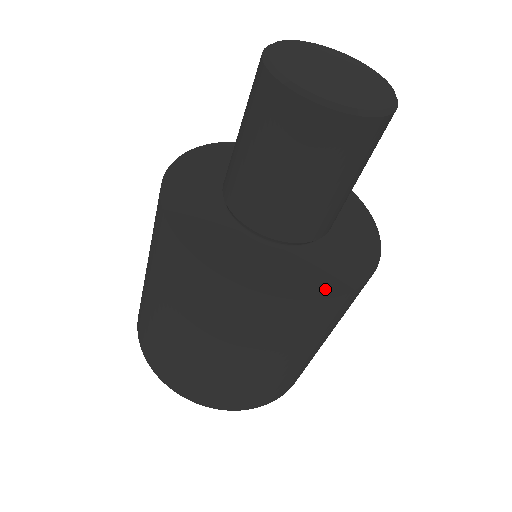
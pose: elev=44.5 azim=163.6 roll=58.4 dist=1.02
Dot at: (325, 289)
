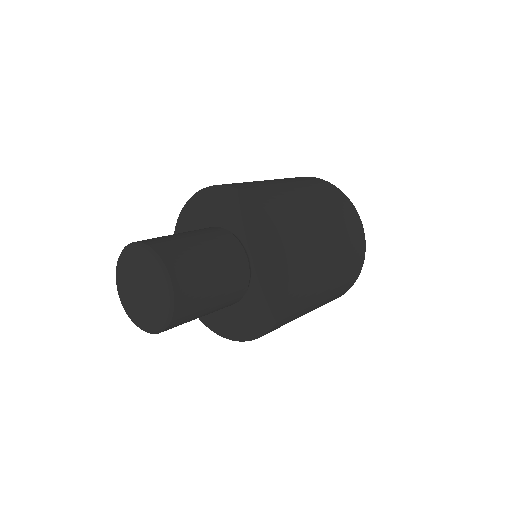
Dot at: (258, 330)
